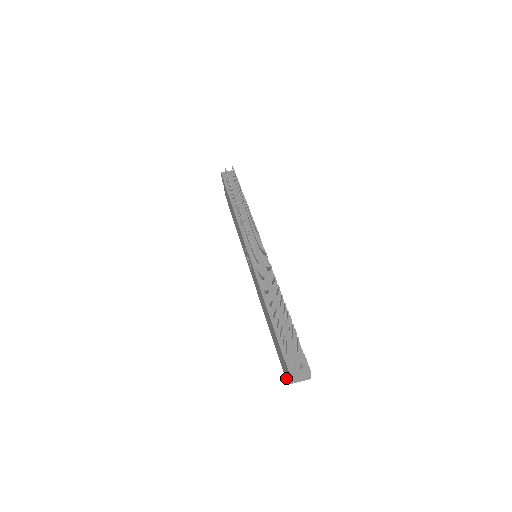
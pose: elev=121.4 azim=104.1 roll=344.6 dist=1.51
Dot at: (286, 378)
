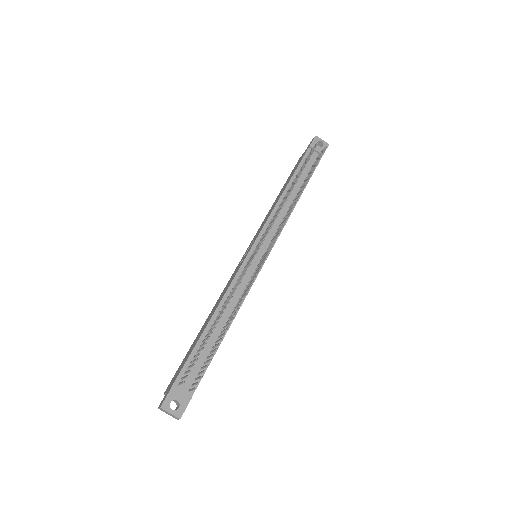
Dot at: (164, 393)
